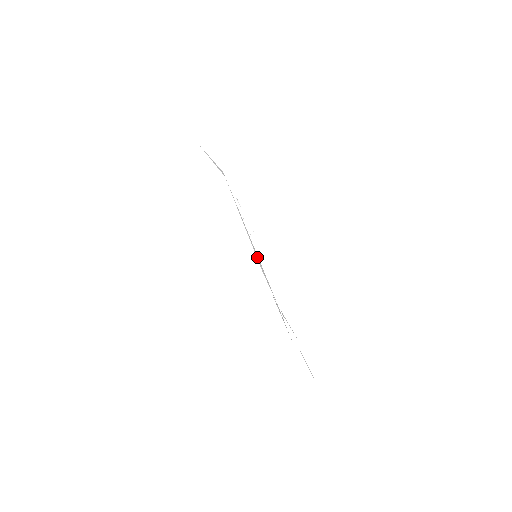
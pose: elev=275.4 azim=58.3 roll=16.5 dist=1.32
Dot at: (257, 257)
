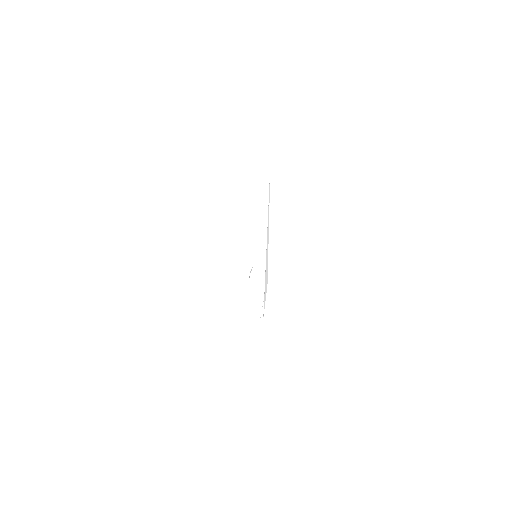
Dot at: occluded
